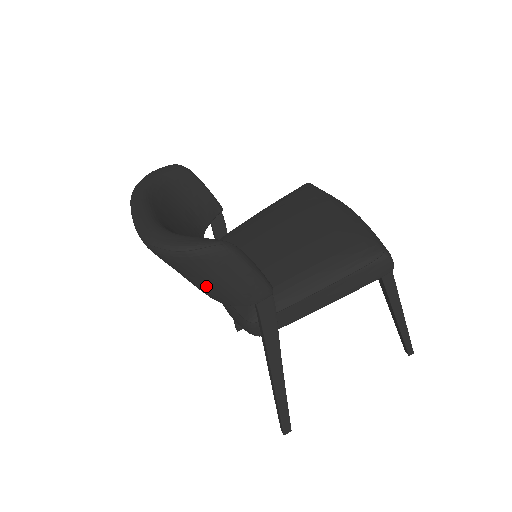
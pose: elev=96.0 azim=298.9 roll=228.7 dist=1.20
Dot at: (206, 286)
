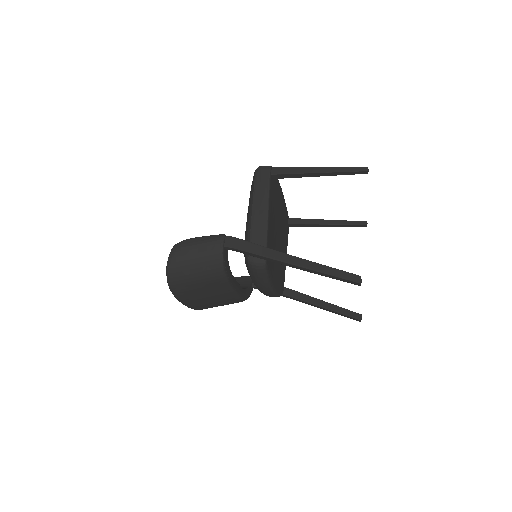
Dot at: (199, 268)
